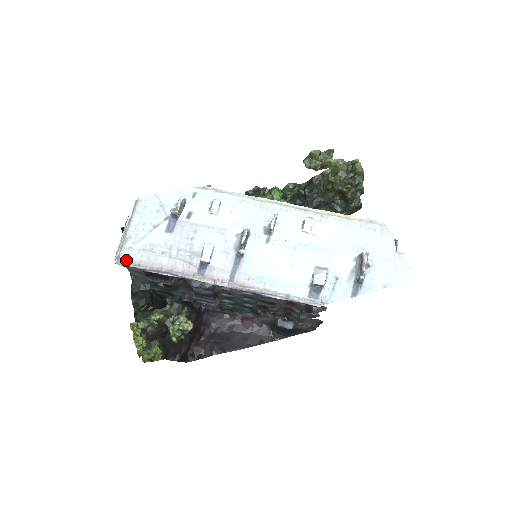
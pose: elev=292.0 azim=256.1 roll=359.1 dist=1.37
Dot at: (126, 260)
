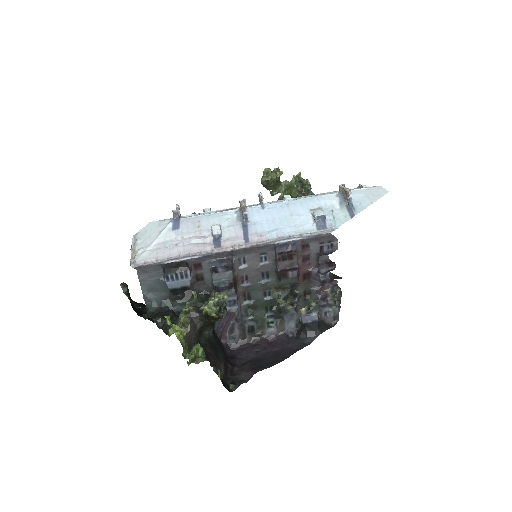
Dot at: (142, 261)
